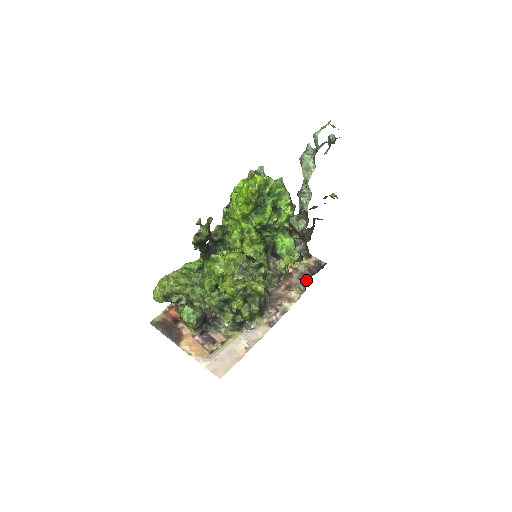
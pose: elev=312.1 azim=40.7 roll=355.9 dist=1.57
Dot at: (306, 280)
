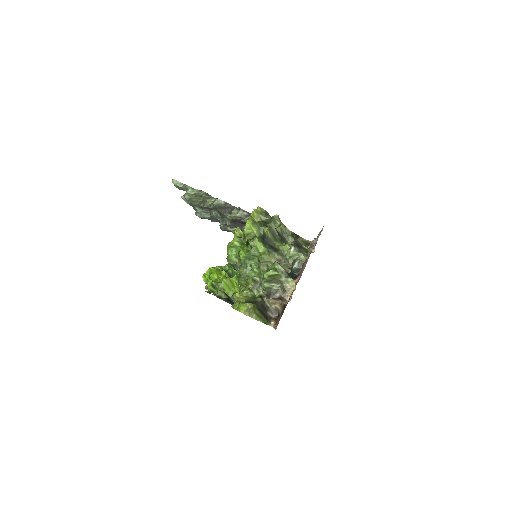
Dot at: occluded
